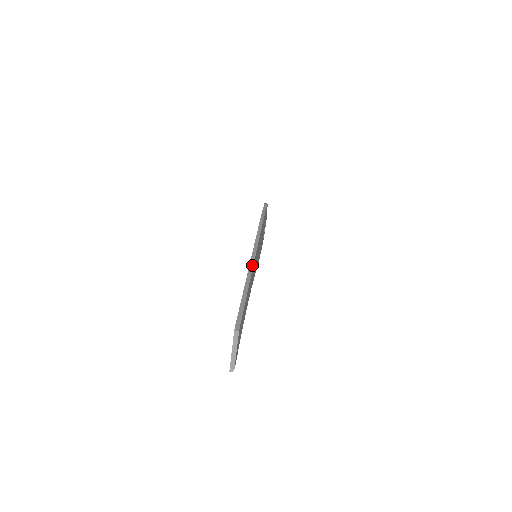
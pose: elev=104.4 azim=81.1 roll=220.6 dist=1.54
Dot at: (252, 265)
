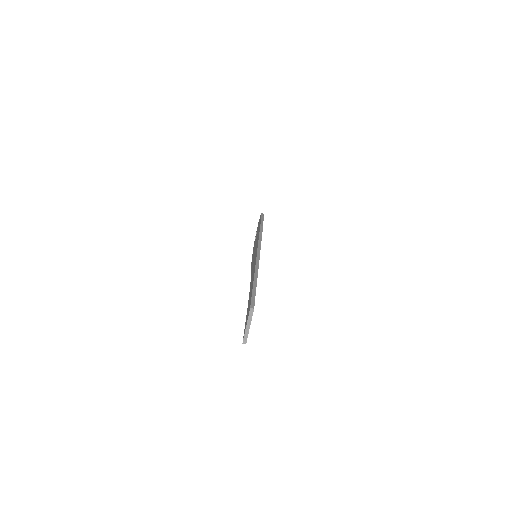
Dot at: (258, 260)
